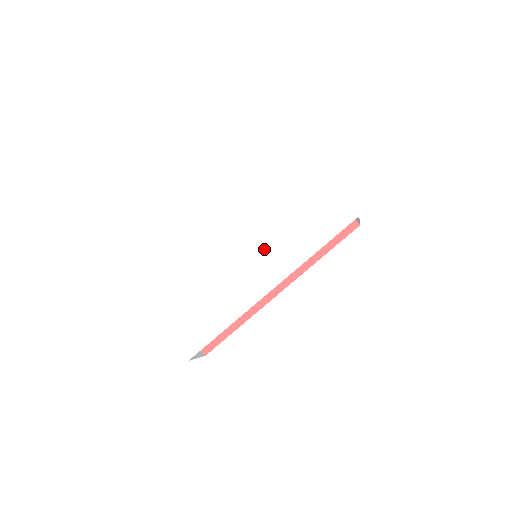
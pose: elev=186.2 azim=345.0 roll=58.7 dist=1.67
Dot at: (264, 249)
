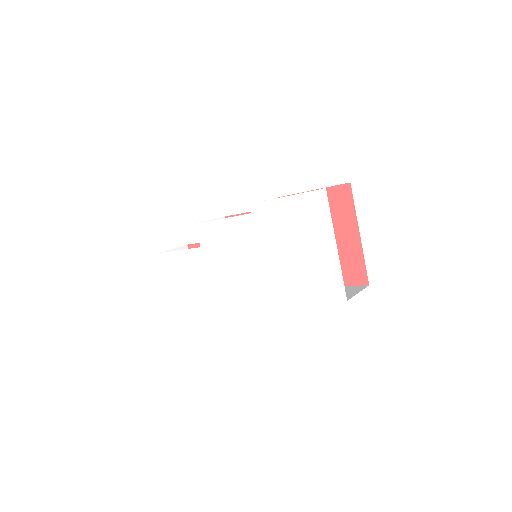
Dot at: (254, 267)
